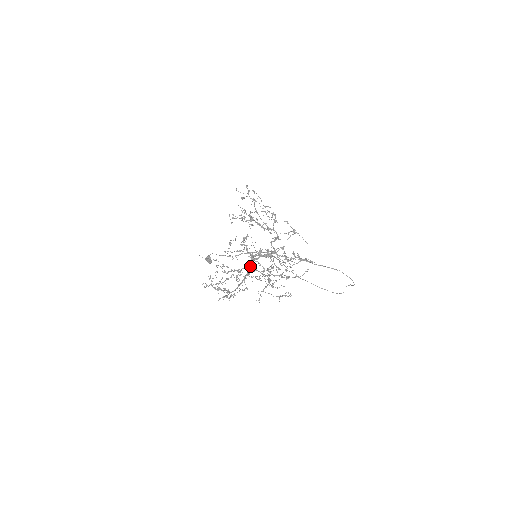
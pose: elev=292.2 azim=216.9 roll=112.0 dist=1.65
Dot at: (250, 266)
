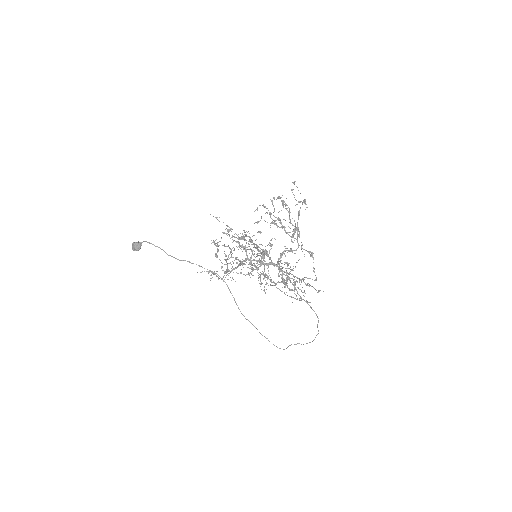
Dot at: (242, 262)
